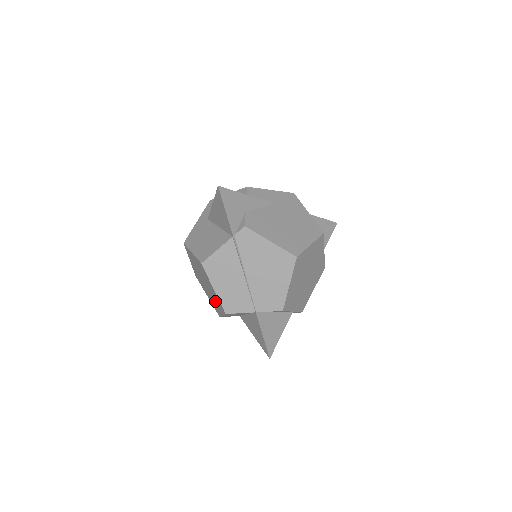
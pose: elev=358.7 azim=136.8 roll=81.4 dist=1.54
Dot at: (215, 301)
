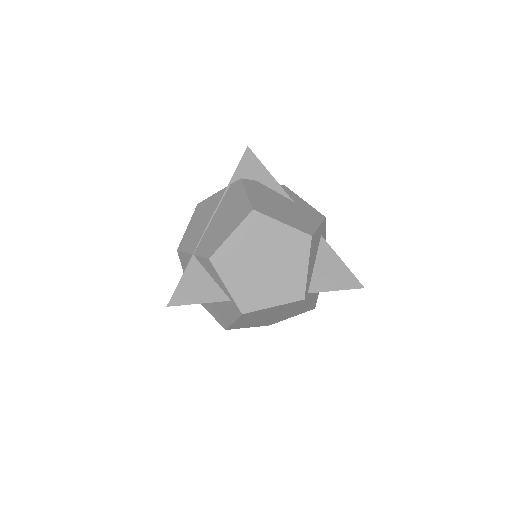
Dot at: occluded
